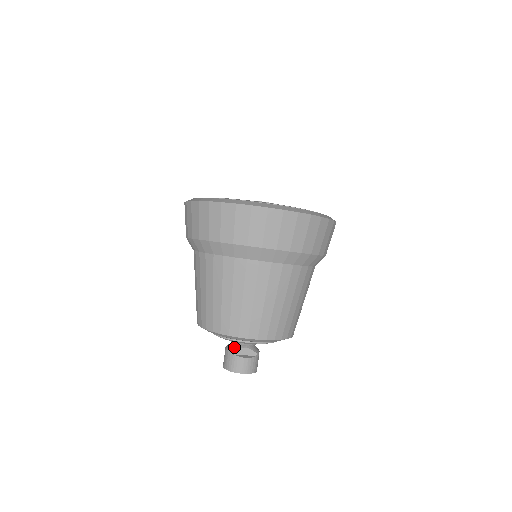
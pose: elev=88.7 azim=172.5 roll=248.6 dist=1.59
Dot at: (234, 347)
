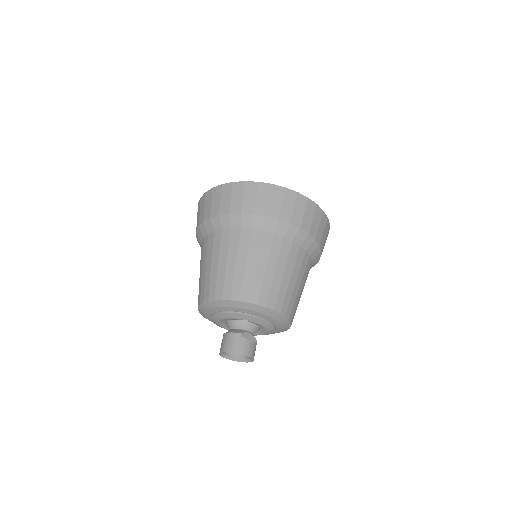
Dot at: (240, 330)
